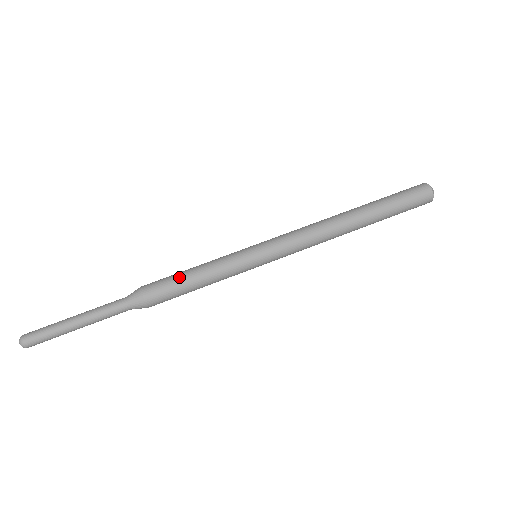
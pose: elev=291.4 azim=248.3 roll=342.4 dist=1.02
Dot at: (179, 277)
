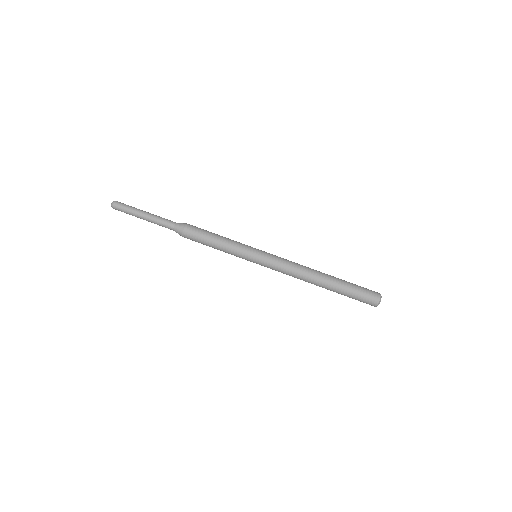
Dot at: (206, 242)
